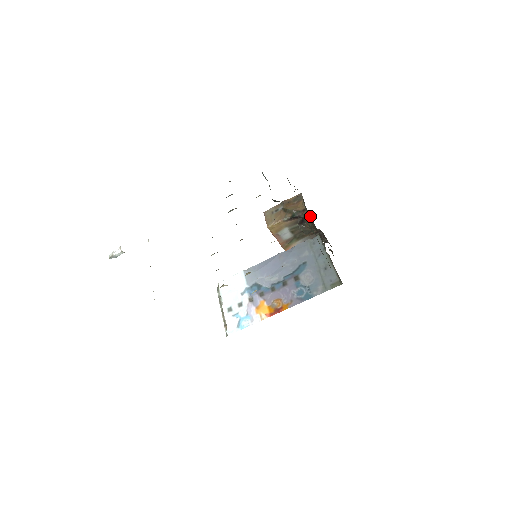
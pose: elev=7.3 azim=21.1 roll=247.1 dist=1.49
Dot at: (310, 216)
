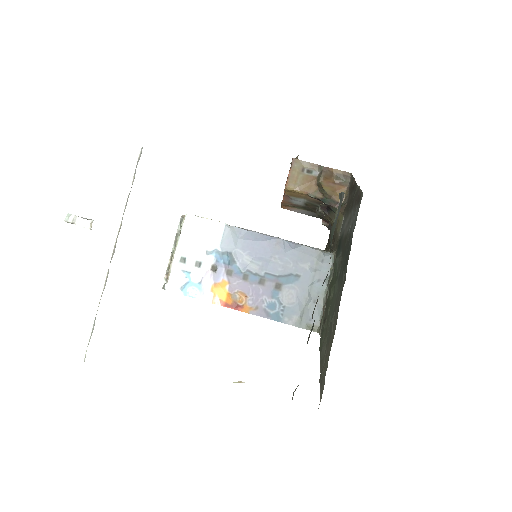
Dot at: (341, 221)
